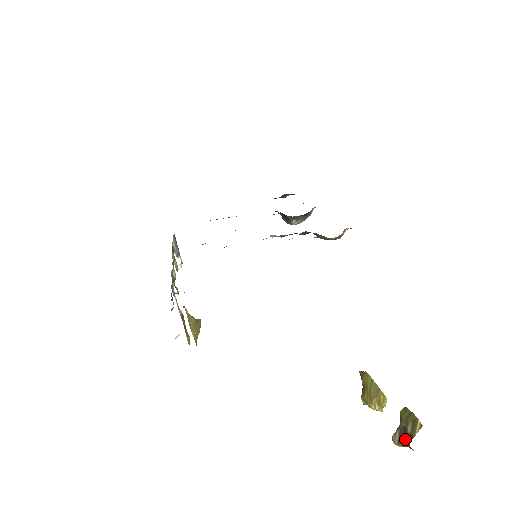
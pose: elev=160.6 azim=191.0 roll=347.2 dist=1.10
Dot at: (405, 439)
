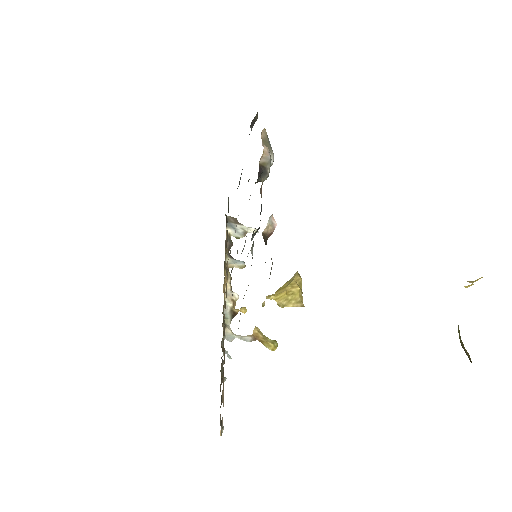
Dot at: occluded
